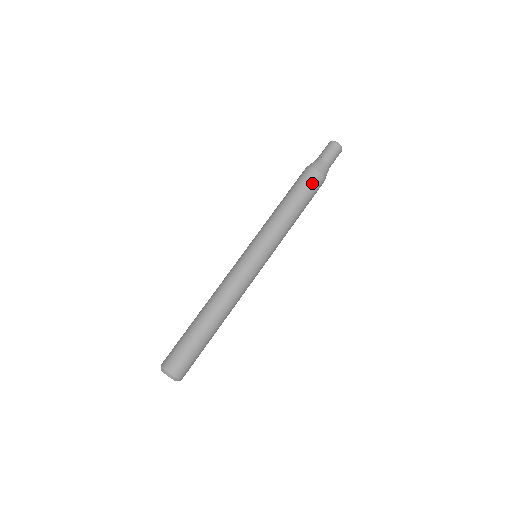
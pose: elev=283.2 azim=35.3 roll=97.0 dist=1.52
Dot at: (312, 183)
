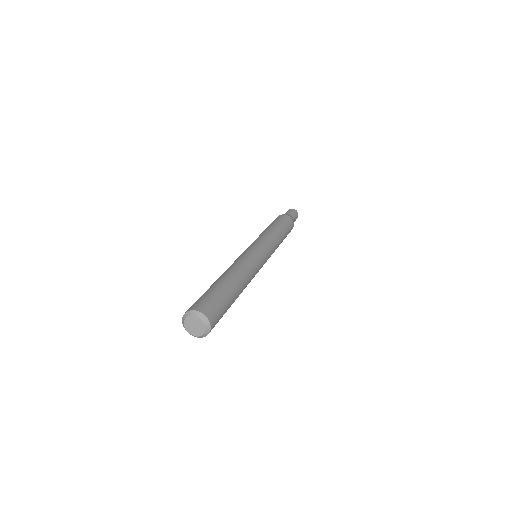
Dot at: (278, 218)
